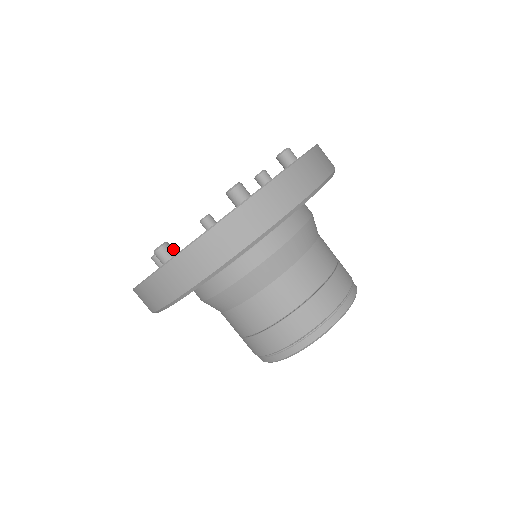
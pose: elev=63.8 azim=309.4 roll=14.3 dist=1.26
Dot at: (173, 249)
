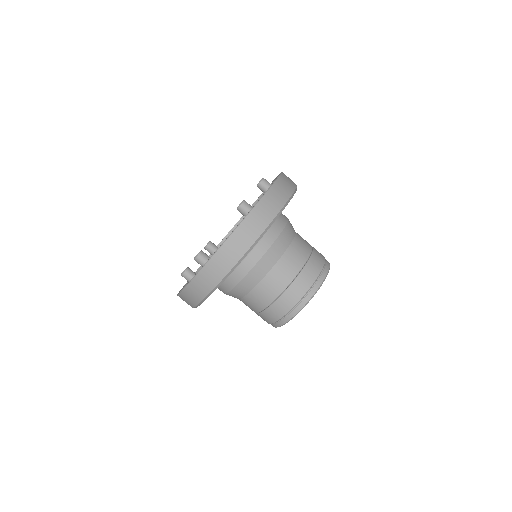
Dot at: occluded
